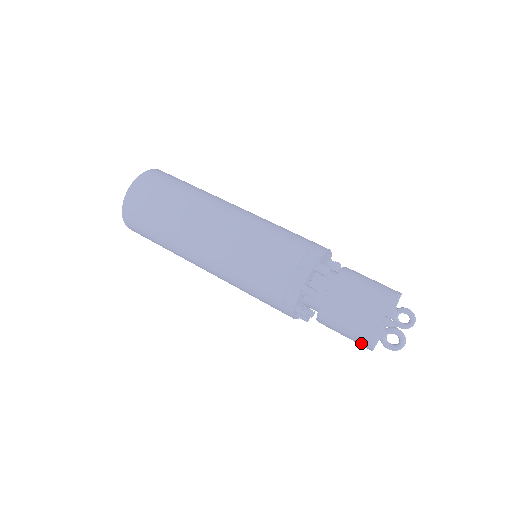
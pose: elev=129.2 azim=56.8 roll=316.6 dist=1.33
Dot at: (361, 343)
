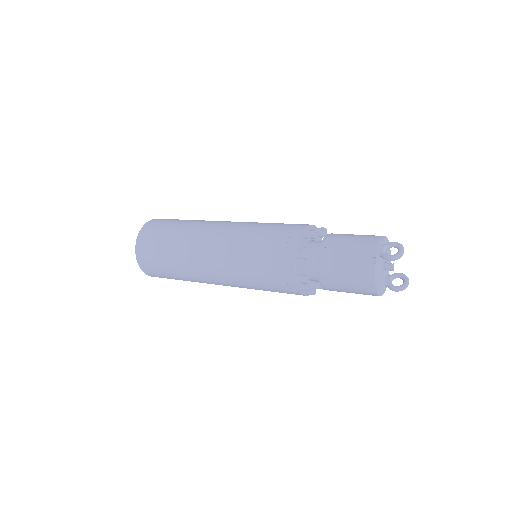
Dot at: (363, 265)
